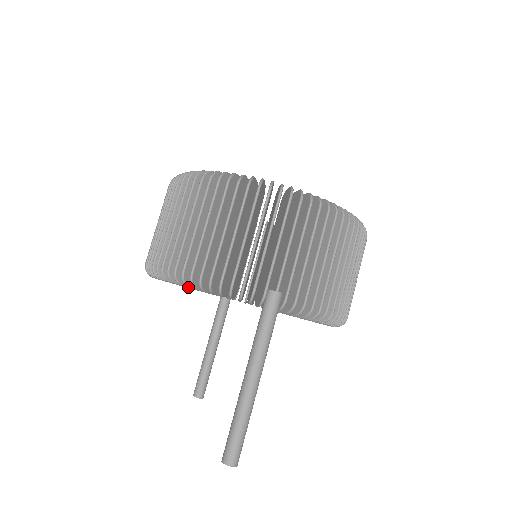
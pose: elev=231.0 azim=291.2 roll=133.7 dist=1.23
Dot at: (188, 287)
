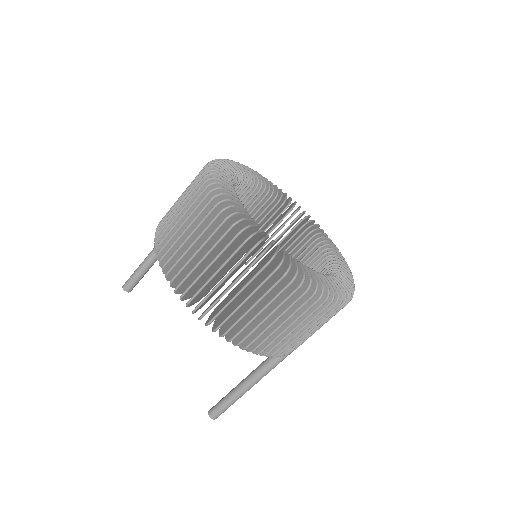
Dot at: occluded
